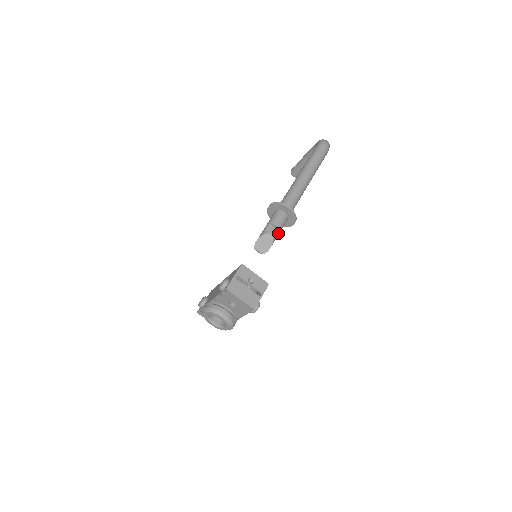
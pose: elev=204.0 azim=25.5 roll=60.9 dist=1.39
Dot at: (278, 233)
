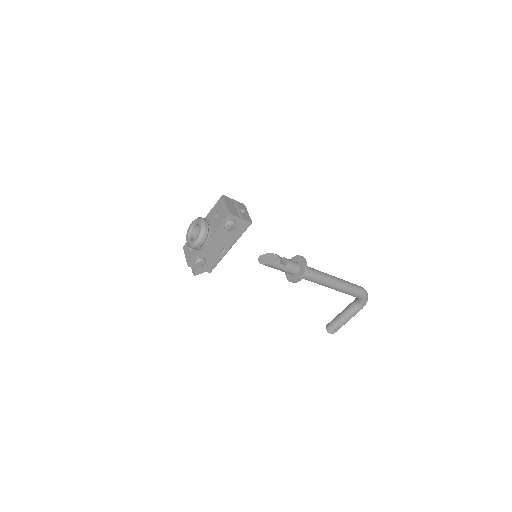
Dot at: (284, 265)
